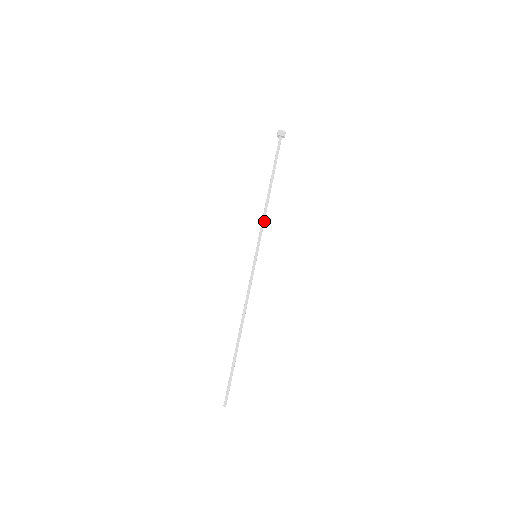
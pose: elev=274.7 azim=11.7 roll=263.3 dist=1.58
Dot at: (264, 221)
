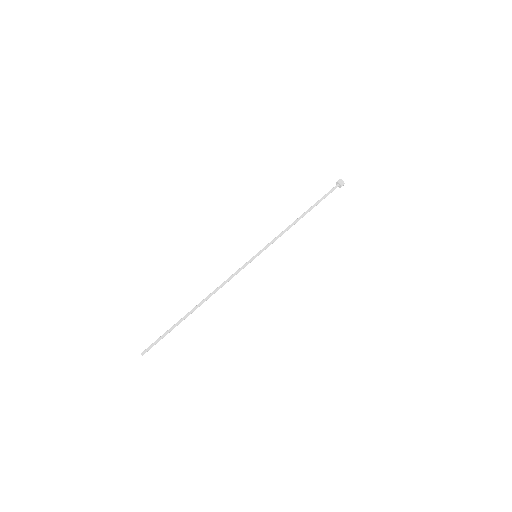
Dot at: occluded
